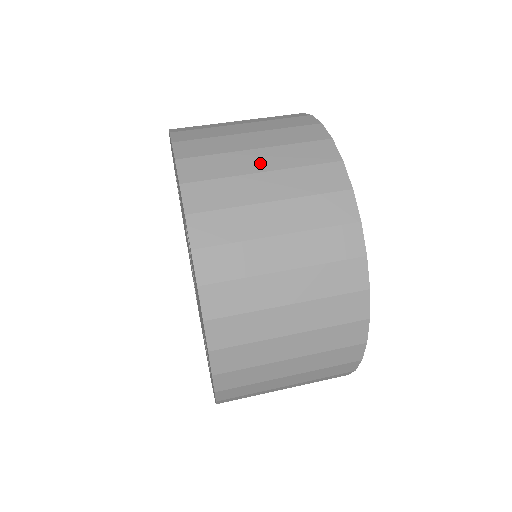
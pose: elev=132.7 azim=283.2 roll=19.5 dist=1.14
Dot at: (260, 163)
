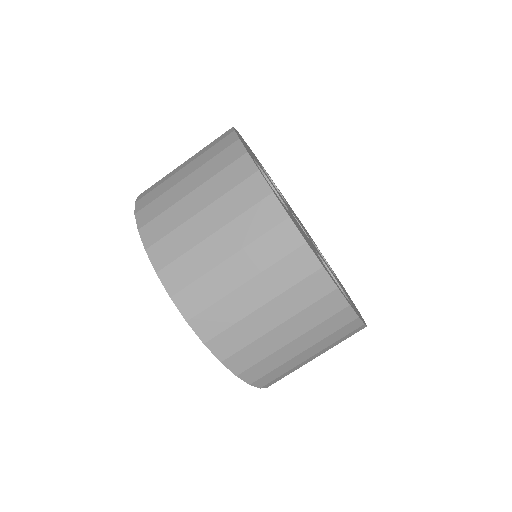
Dot at: (286, 336)
